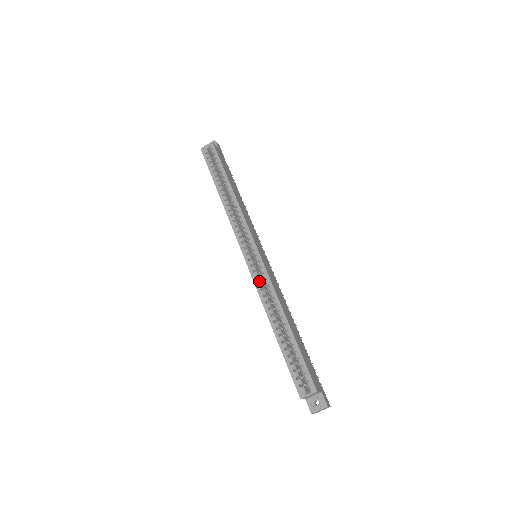
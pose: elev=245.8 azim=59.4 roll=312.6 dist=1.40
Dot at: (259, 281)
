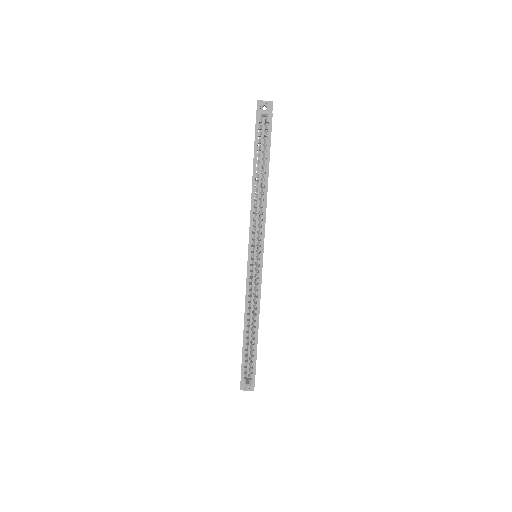
Dot at: occluded
